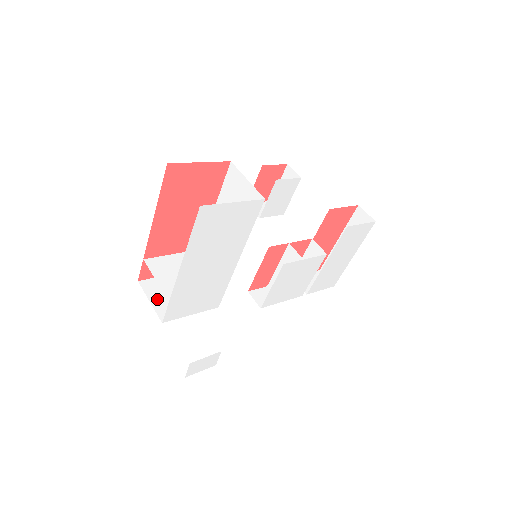
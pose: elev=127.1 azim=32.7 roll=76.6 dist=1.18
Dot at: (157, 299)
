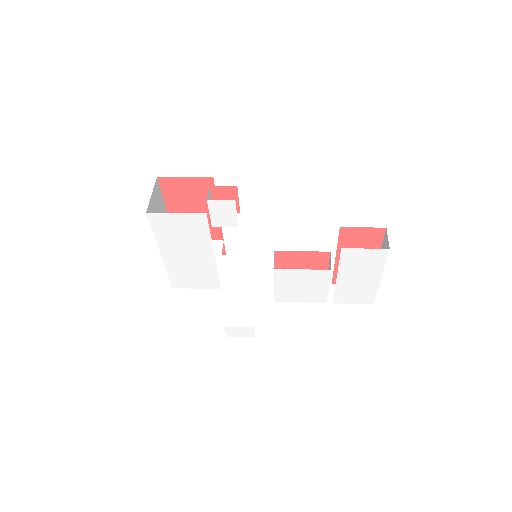
Dot at: occluded
